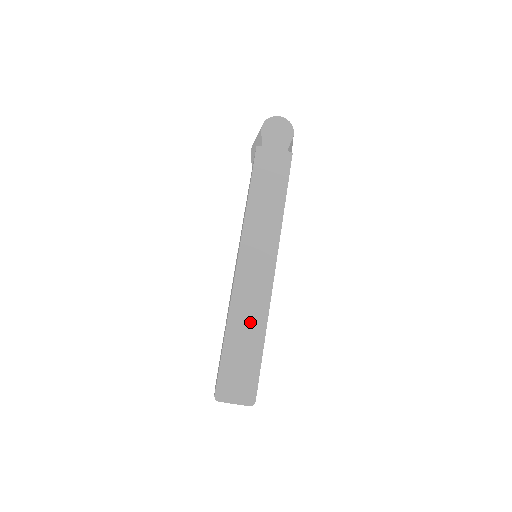
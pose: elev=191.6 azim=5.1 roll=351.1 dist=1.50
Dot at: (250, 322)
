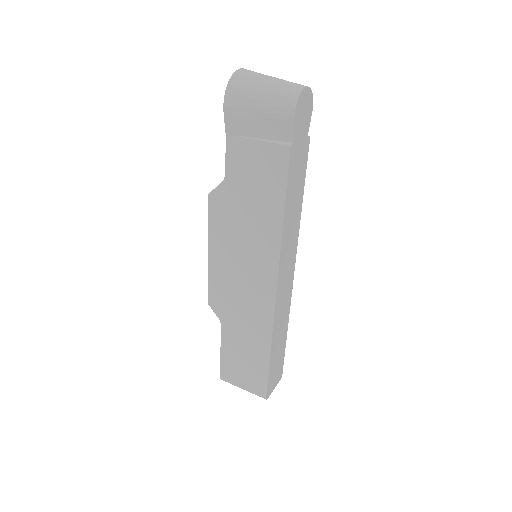
Dot at: (282, 329)
